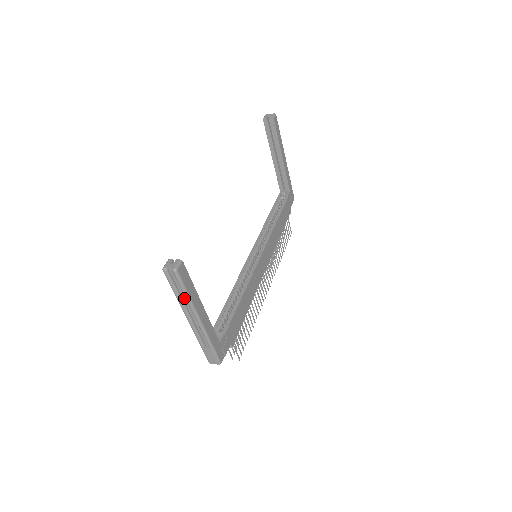
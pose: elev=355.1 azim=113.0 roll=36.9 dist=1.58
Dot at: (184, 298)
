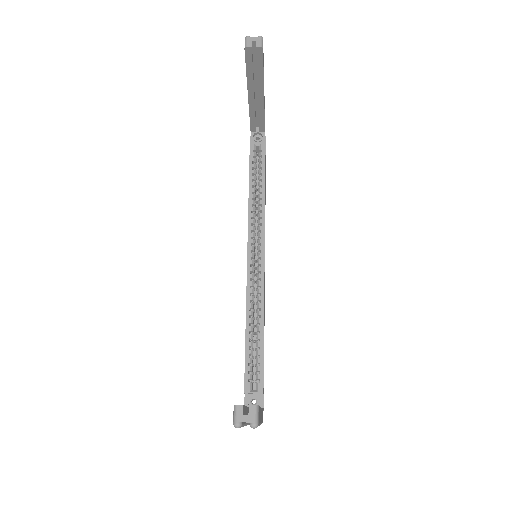
Dot at: occluded
